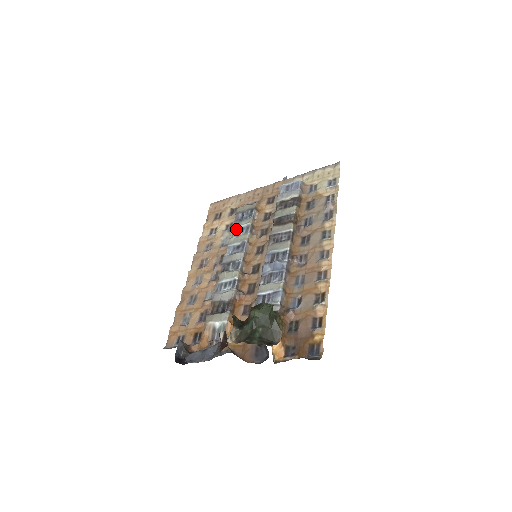
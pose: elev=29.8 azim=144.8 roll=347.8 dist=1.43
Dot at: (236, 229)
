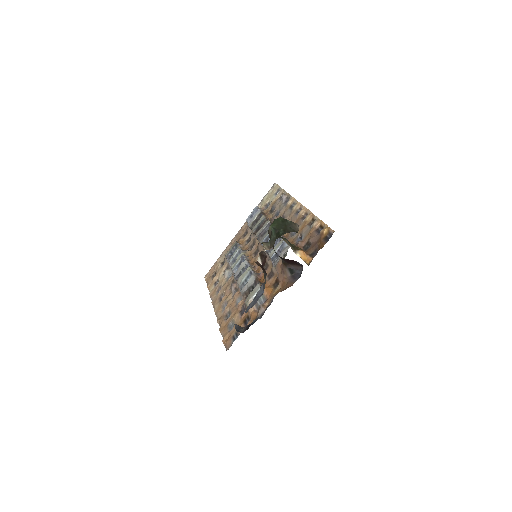
Dot at: (232, 260)
